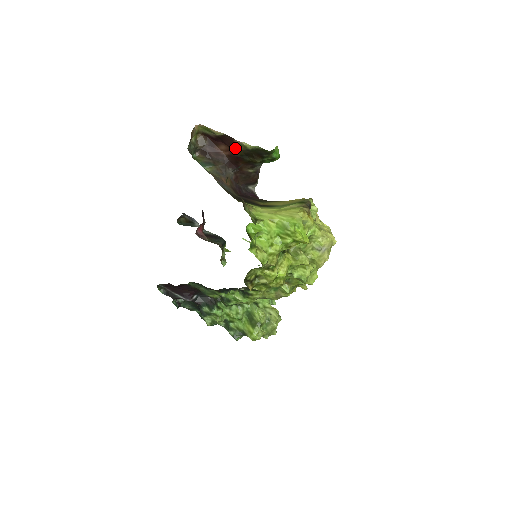
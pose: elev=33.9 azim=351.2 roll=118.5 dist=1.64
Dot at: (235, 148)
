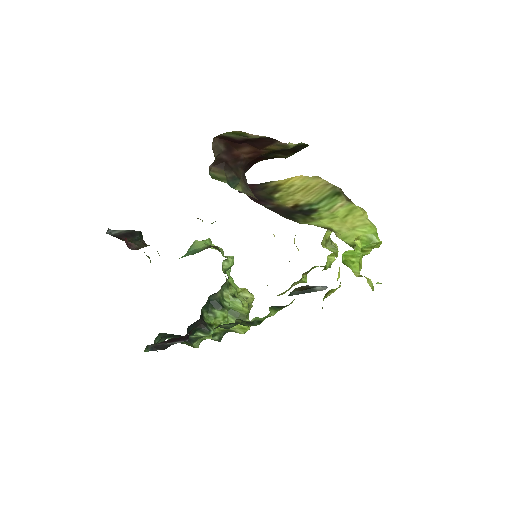
Dot at: (267, 149)
